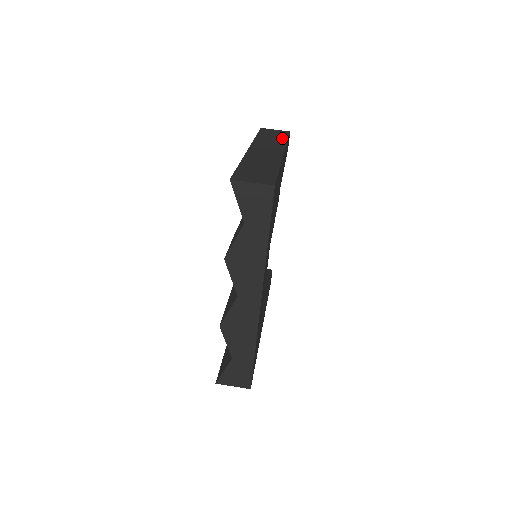
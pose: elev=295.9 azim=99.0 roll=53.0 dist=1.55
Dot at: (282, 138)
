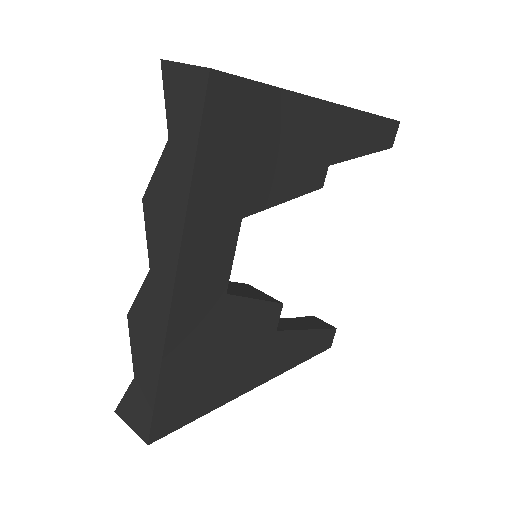
Dot at: occluded
